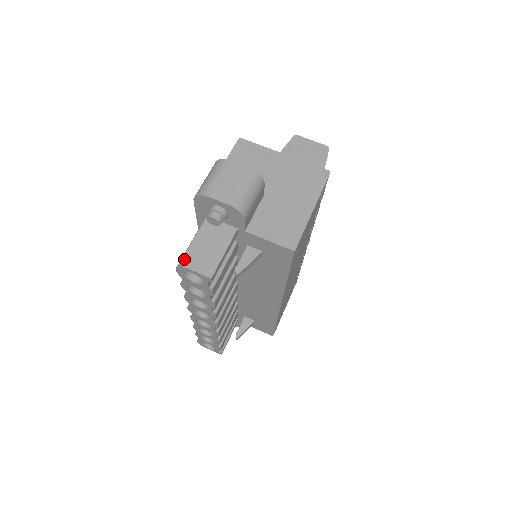
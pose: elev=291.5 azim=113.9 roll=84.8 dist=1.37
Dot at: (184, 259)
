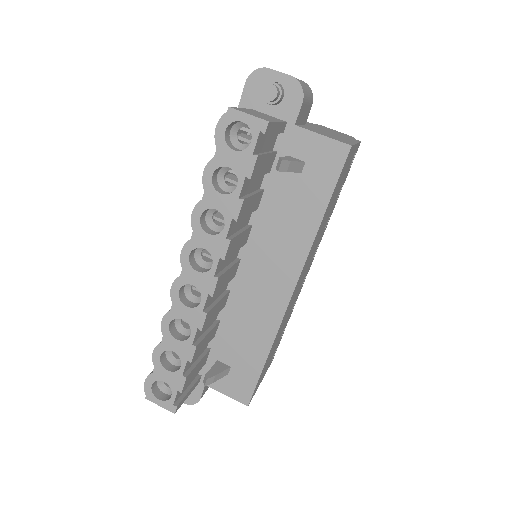
Dot at: (234, 107)
